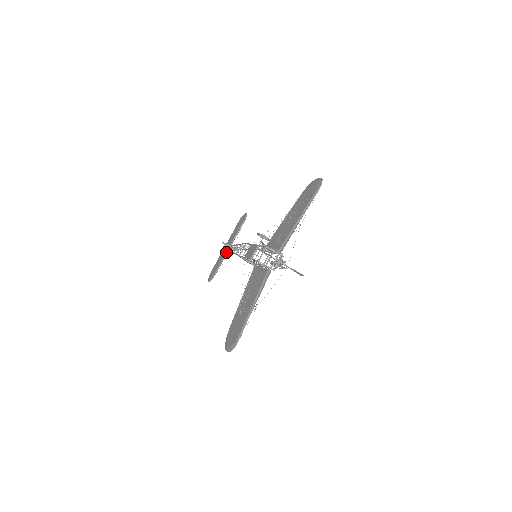
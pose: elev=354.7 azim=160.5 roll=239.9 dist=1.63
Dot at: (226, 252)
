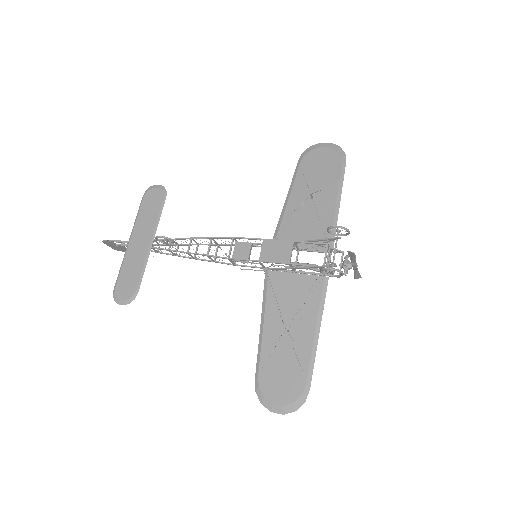
Dot at: (148, 251)
